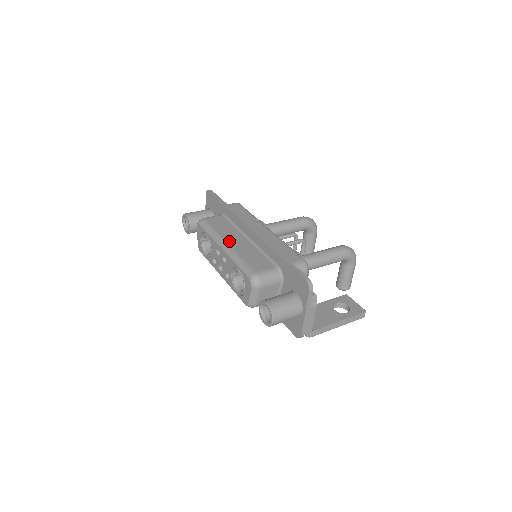
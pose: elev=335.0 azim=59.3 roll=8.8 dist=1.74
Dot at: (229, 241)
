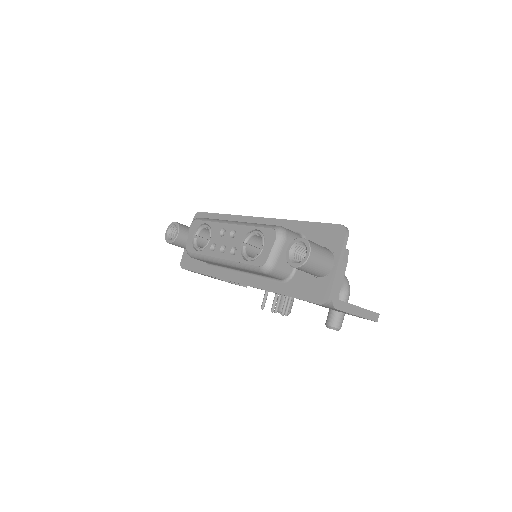
Dot at: occluded
